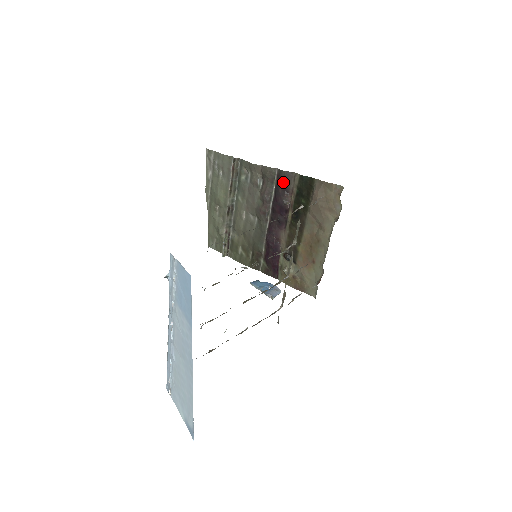
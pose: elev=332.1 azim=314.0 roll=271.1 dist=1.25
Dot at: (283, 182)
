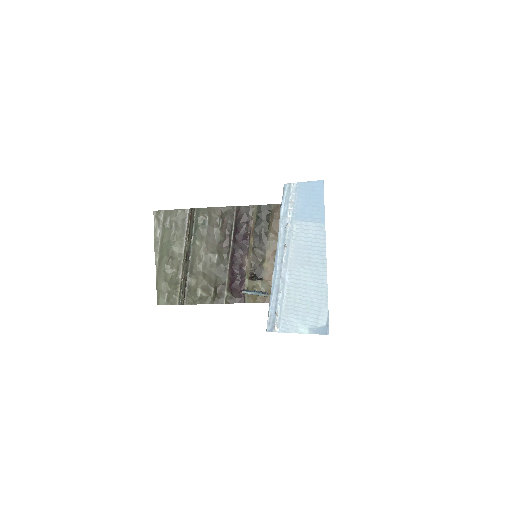
Dot at: (243, 215)
